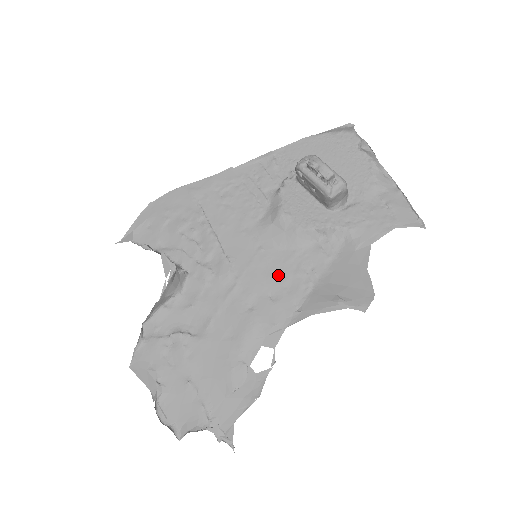
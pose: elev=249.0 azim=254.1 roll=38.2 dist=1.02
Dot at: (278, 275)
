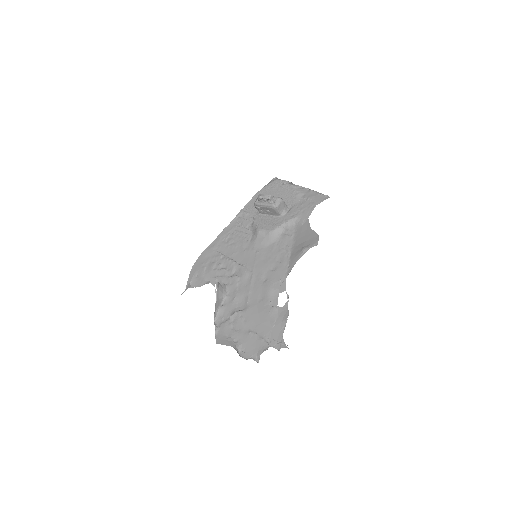
Dot at: (271, 258)
